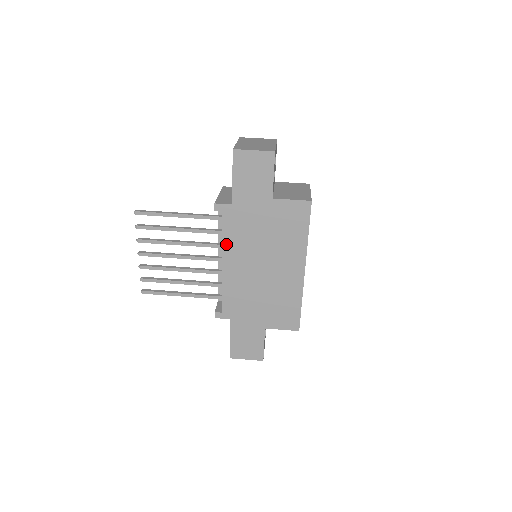
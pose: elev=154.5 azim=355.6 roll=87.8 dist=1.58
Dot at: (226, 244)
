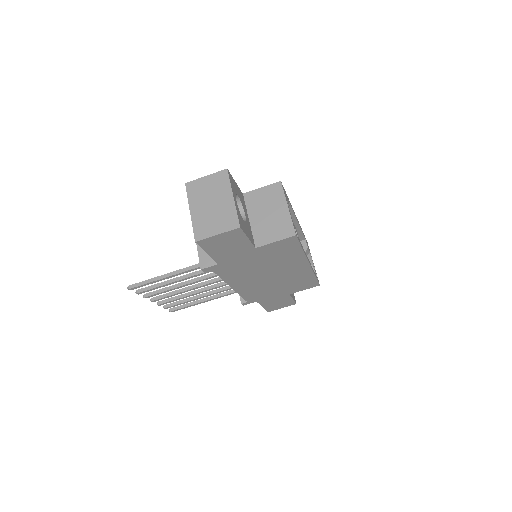
Dot at: (228, 280)
